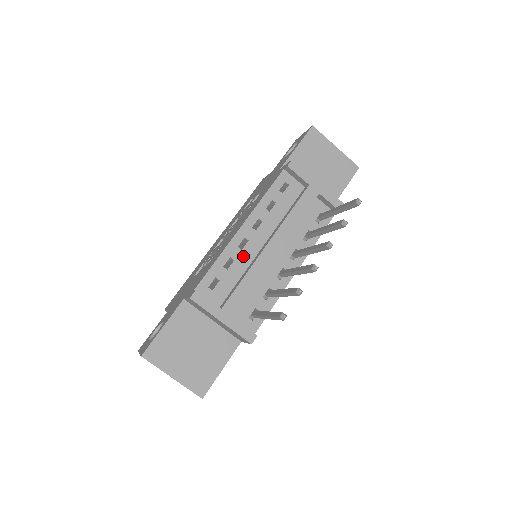
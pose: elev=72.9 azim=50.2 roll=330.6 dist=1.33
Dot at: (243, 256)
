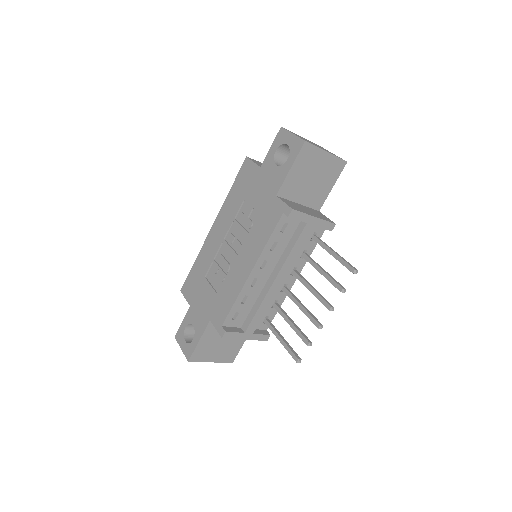
Dot at: (255, 290)
